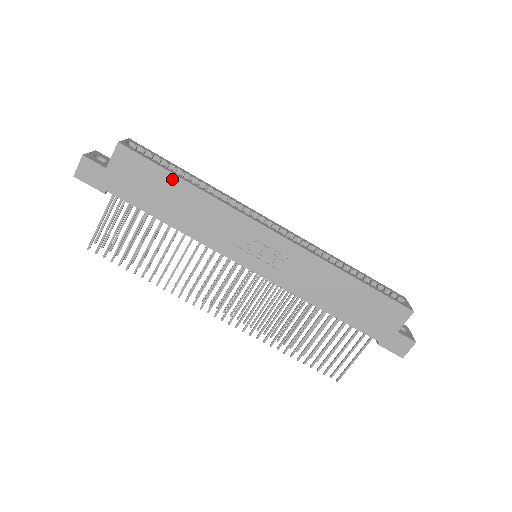
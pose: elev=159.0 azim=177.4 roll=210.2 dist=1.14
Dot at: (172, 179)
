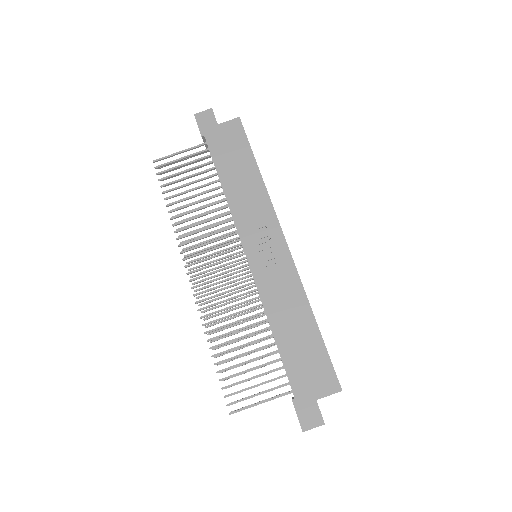
Dot at: (251, 159)
